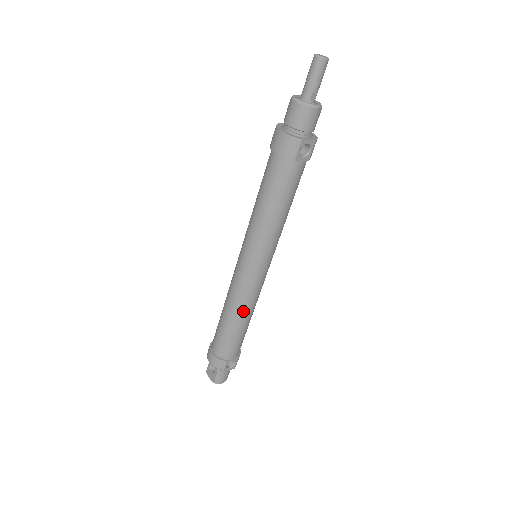
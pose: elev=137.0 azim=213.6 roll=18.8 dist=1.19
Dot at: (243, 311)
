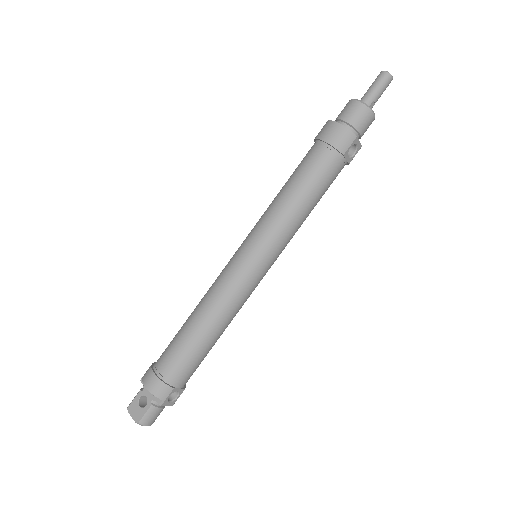
Dot at: (222, 319)
